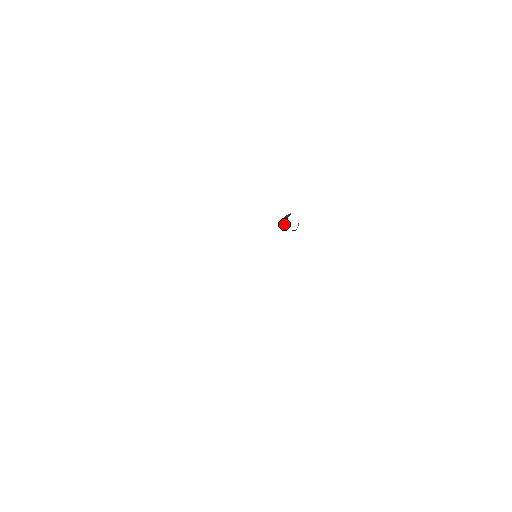
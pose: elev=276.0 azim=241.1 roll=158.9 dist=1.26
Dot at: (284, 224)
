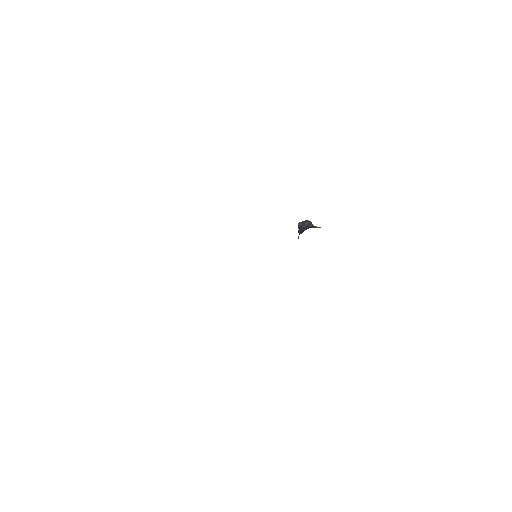
Dot at: (299, 230)
